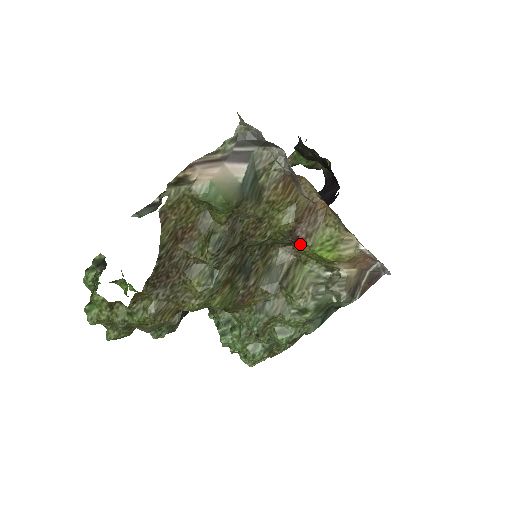
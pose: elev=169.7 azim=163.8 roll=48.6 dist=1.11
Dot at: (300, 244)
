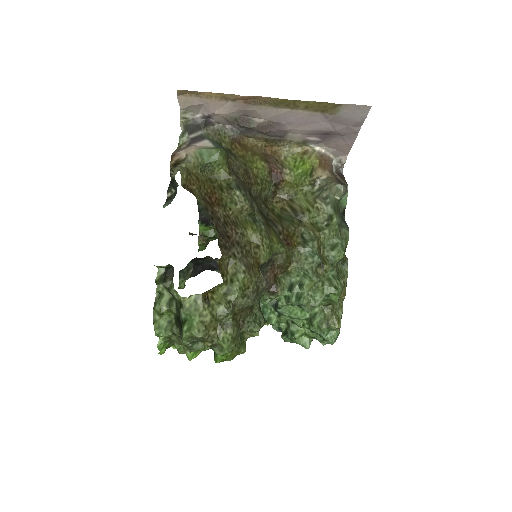
Dot at: (282, 179)
